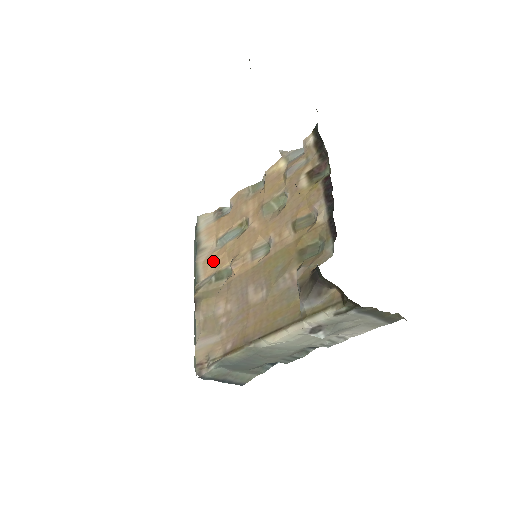
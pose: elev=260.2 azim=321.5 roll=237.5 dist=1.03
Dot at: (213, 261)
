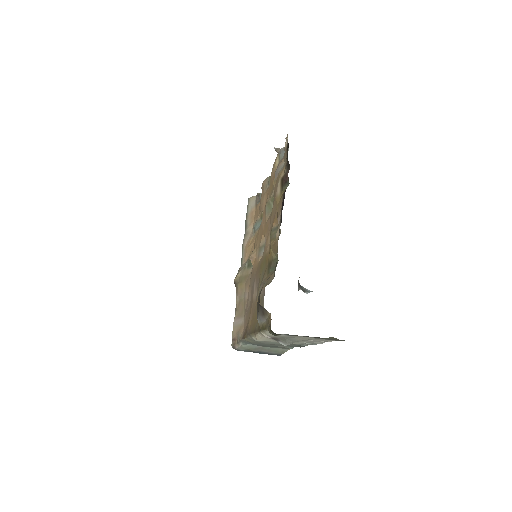
Dot at: (248, 248)
